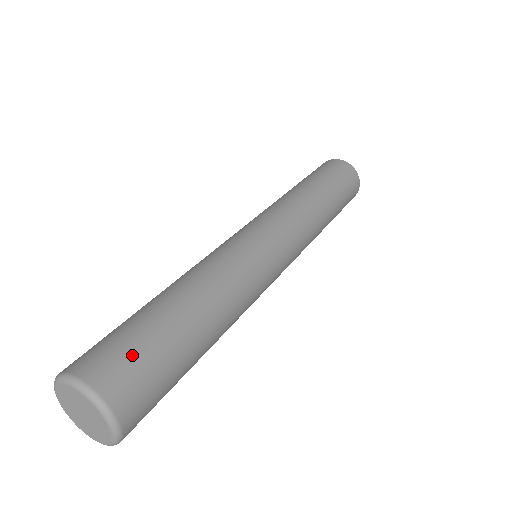
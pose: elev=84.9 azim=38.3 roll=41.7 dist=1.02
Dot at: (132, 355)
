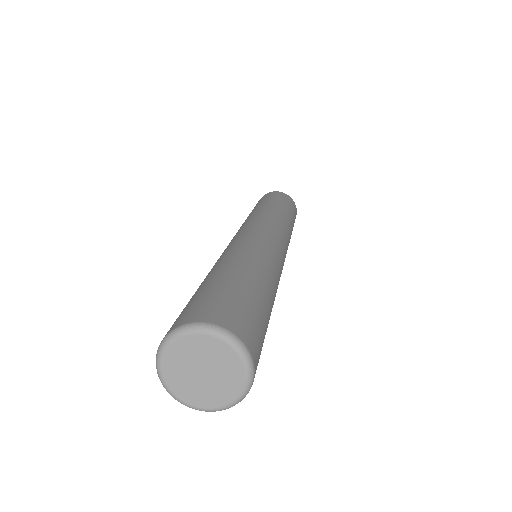
Dot at: (251, 316)
